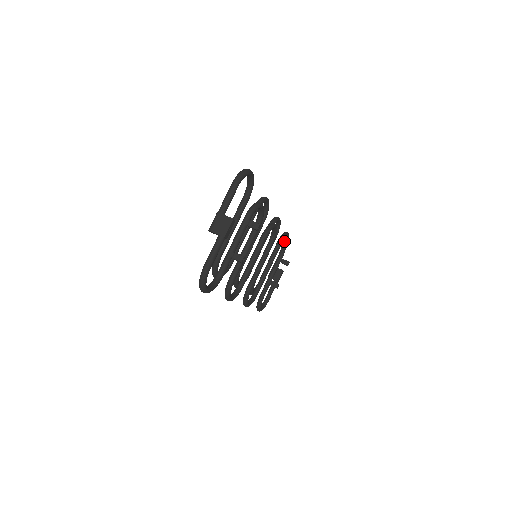
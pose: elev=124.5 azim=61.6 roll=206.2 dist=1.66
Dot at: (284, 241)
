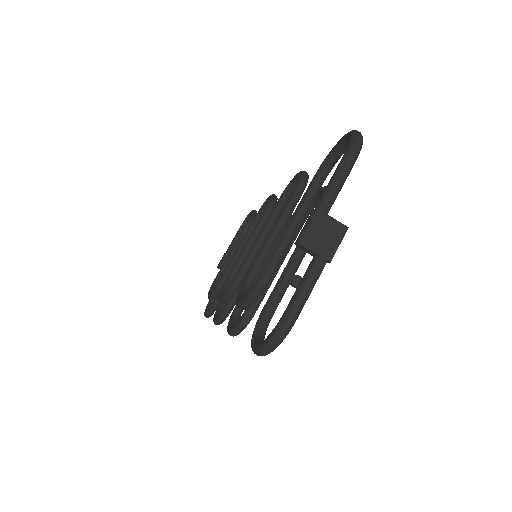
Dot at: occluded
